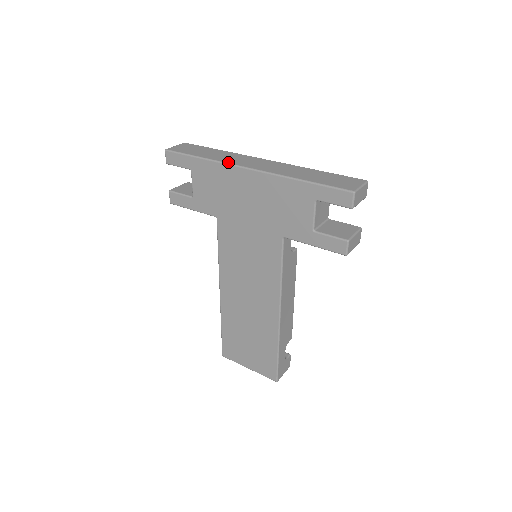
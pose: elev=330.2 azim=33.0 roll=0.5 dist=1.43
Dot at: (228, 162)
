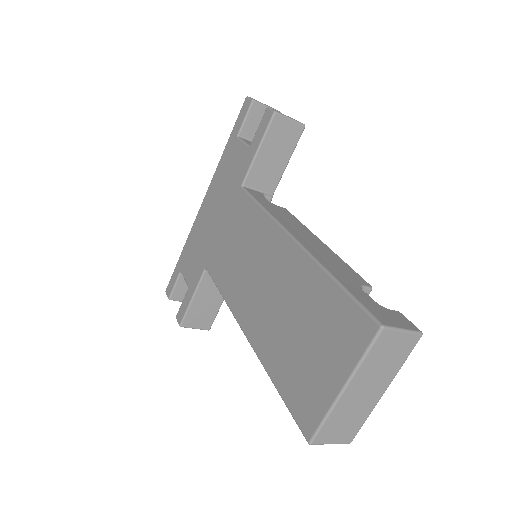
Dot at: occluded
